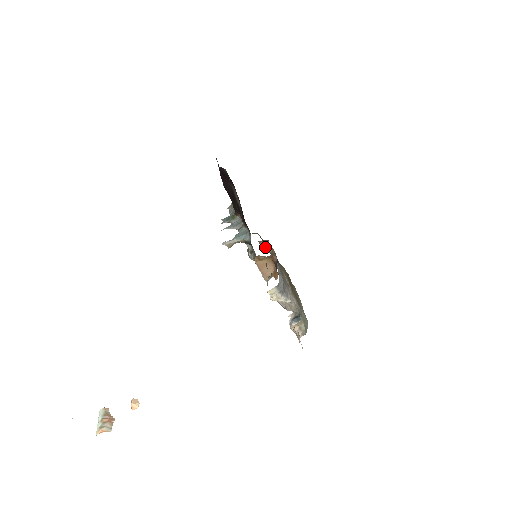
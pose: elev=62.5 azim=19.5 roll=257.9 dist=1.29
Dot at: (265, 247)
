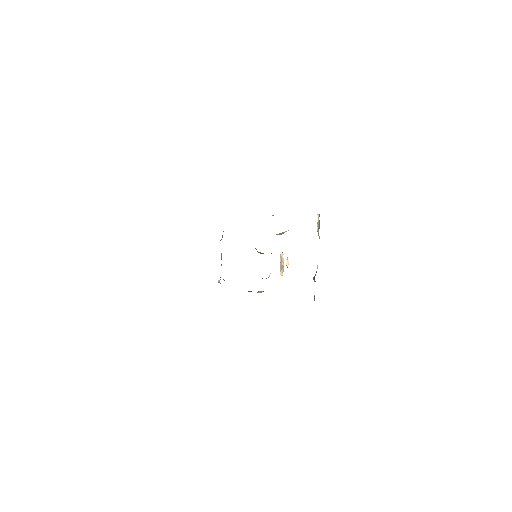
Dot at: occluded
